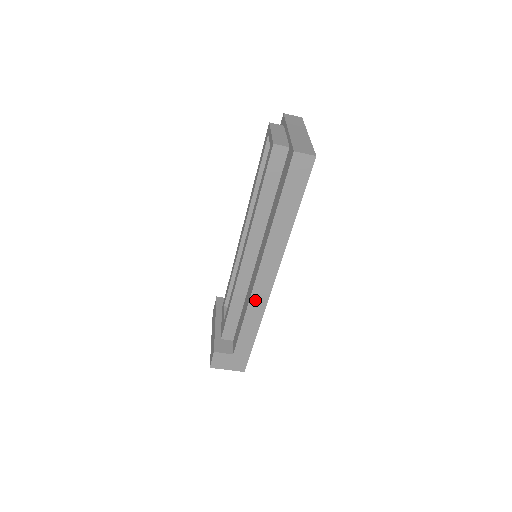
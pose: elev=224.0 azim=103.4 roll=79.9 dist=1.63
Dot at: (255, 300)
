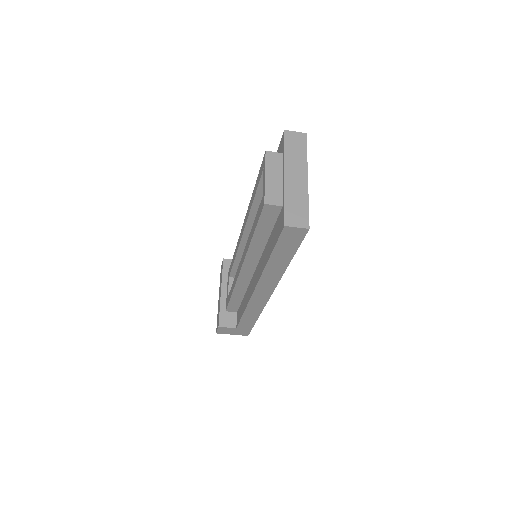
Dot at: (253, 304)
